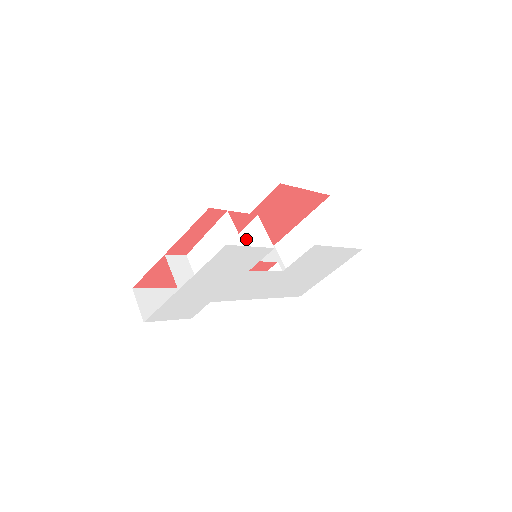
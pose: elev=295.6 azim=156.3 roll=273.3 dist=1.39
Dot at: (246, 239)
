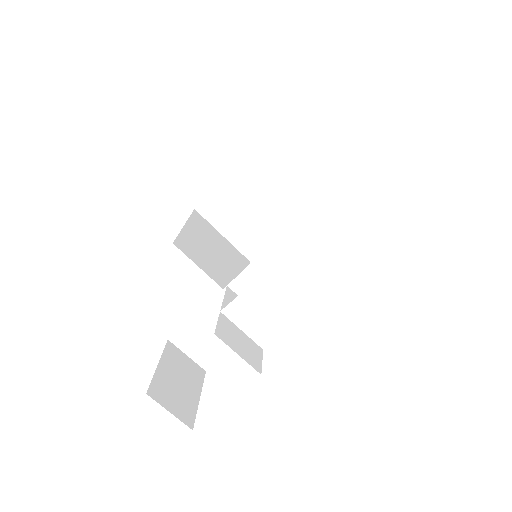
Dot at: (284, 253)
